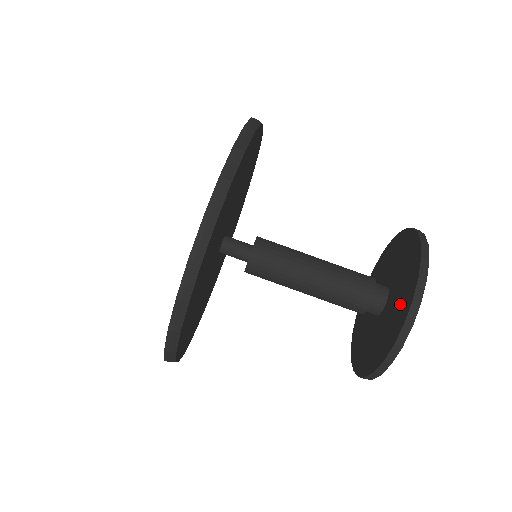
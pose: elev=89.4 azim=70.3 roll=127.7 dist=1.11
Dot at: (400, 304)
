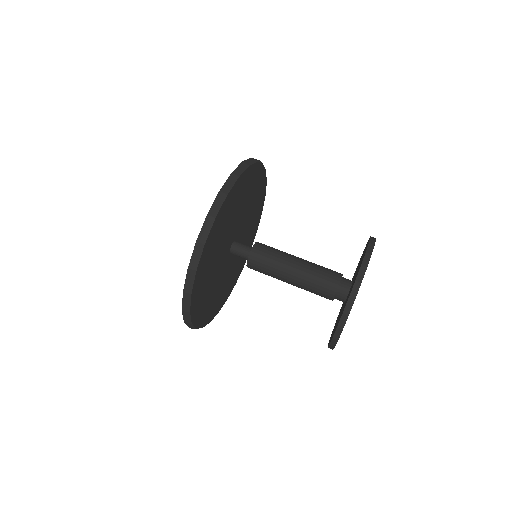
Dot at: (359, 267)
